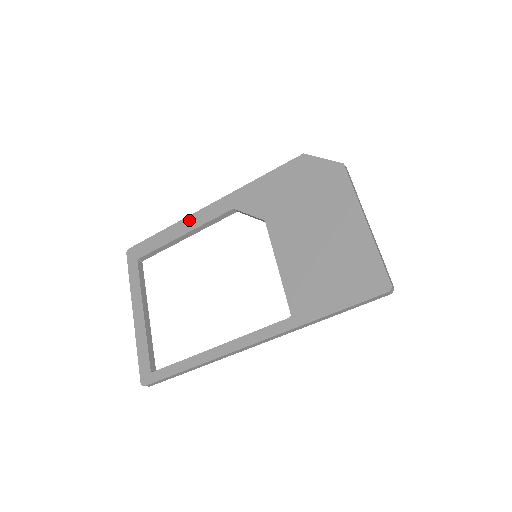
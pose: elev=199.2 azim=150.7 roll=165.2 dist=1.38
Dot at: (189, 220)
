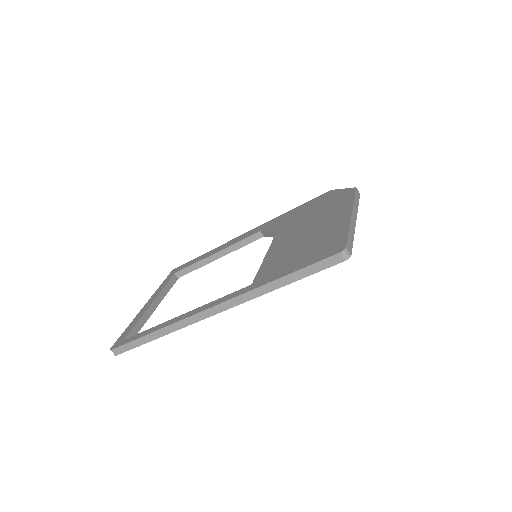
Dot at: (226, 244)
